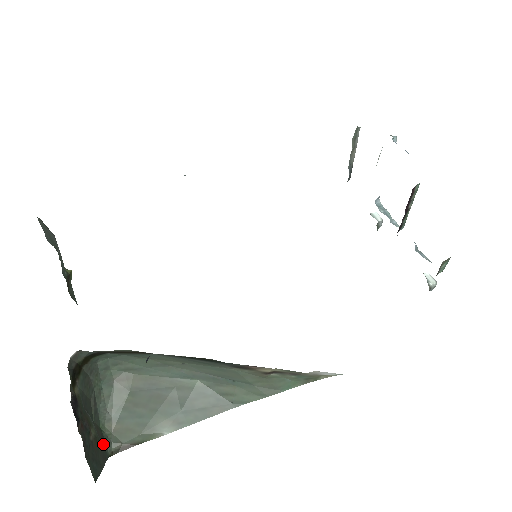
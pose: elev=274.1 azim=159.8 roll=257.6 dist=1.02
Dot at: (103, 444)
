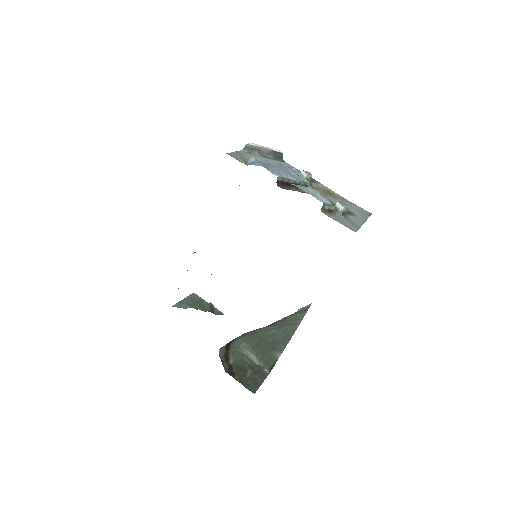
Dot at: (261, 371)
